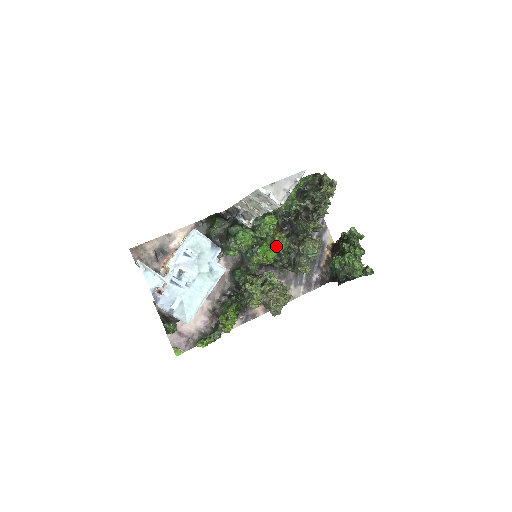
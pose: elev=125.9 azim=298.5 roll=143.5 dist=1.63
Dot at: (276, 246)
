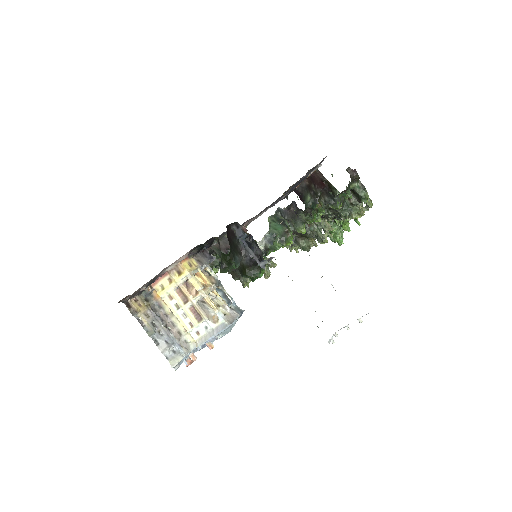
Dot at: occluded
